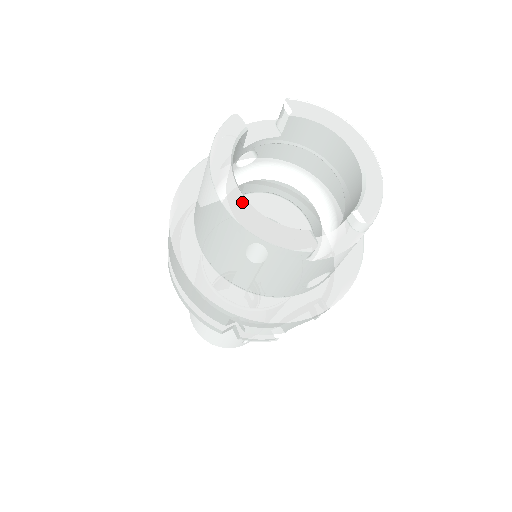
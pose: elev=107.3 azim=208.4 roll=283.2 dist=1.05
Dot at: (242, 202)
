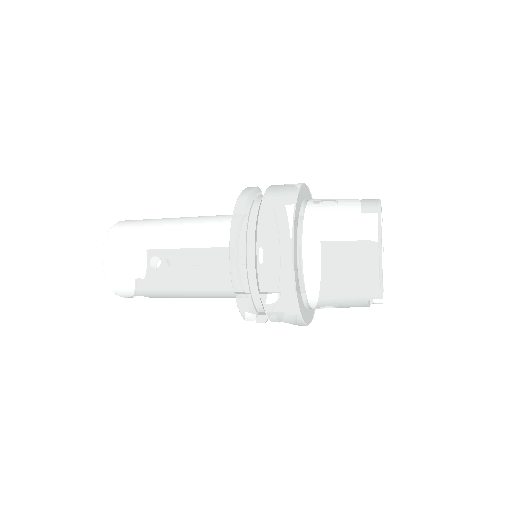
Dot at: occluded
